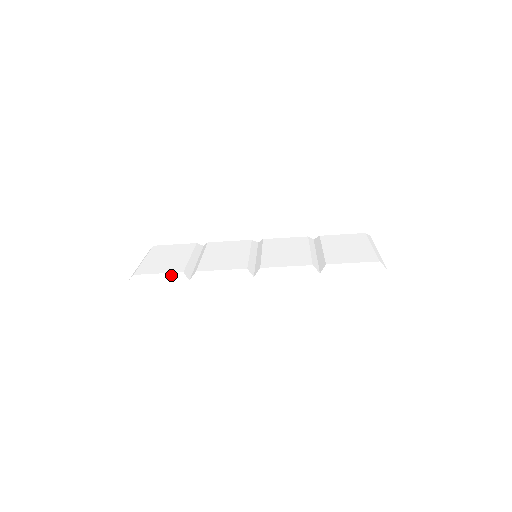
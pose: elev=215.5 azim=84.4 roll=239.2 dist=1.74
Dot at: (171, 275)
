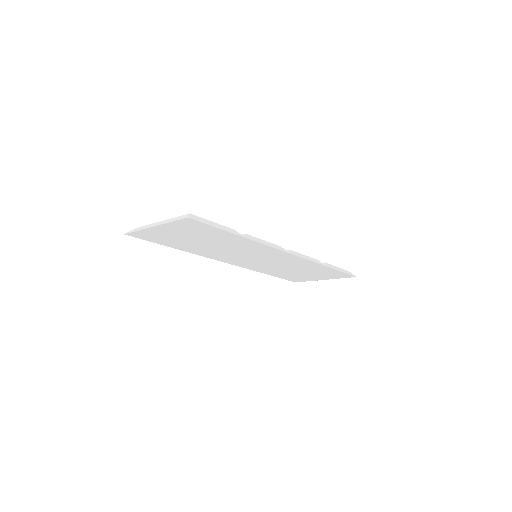
Dot at: (226, 228)
